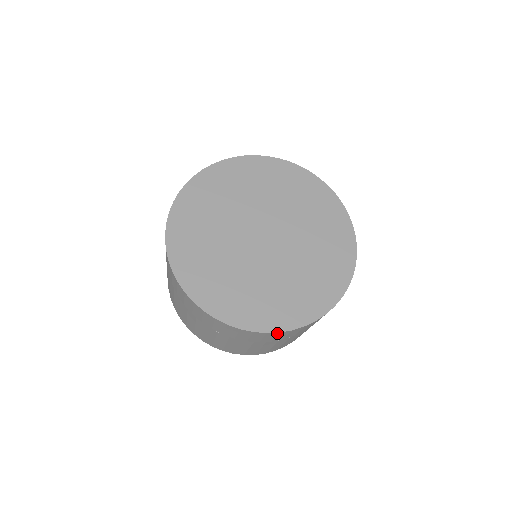
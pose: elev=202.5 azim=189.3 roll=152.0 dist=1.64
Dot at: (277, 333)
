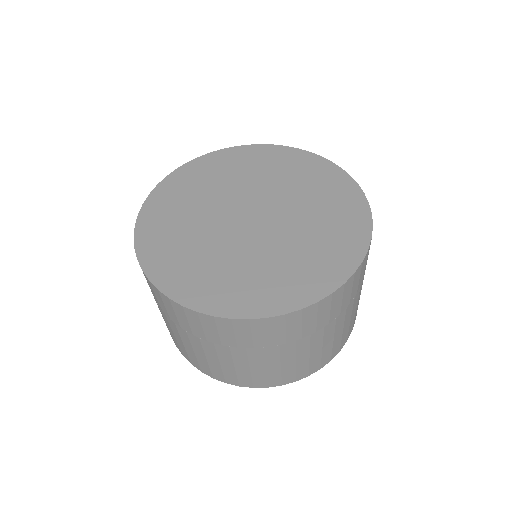
Dot at: (315, 305)
